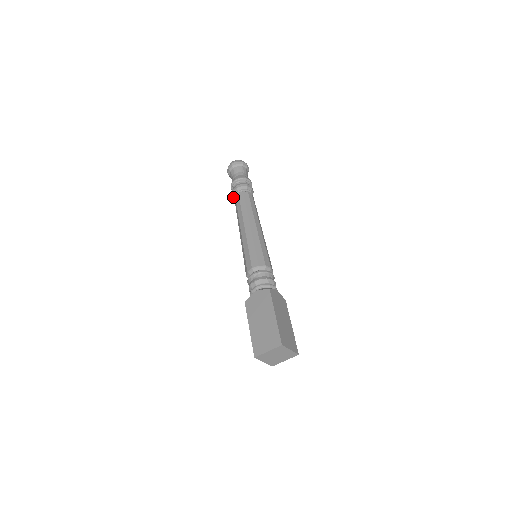
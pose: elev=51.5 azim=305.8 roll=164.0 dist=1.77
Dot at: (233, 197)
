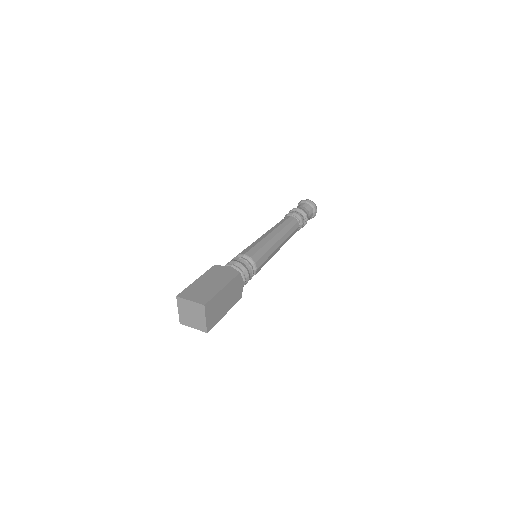
Dot at: occluded
